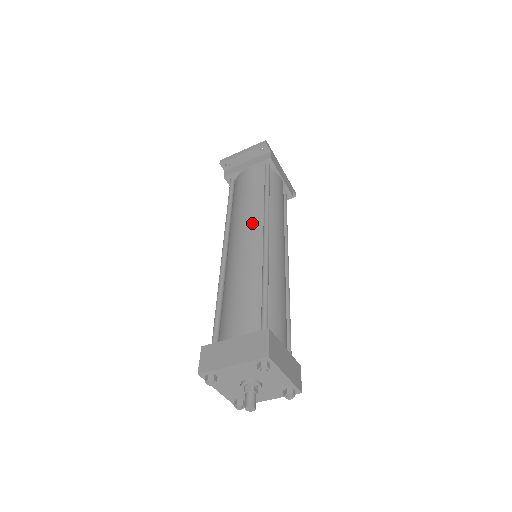
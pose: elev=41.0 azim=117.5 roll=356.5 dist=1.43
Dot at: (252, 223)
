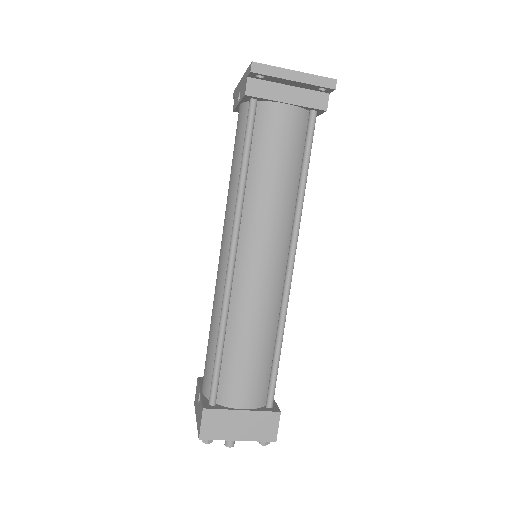
Dot at: (279, 240)
